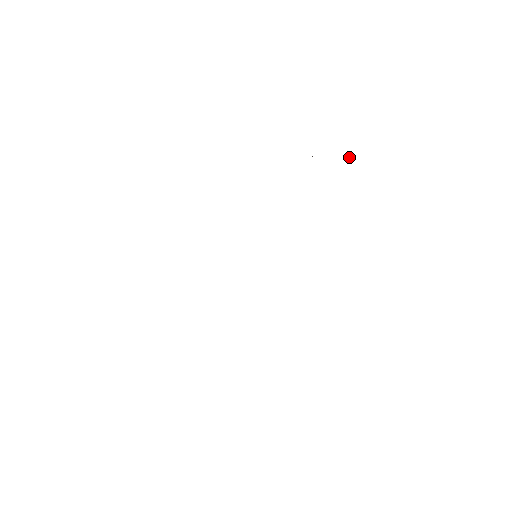
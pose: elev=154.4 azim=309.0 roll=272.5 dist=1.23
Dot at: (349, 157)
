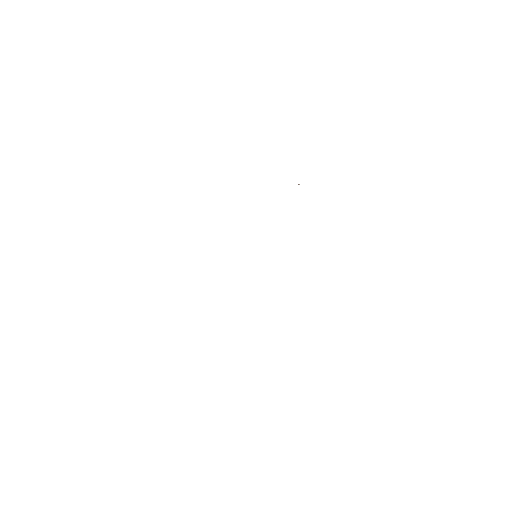
Dot at: (299, 184)
